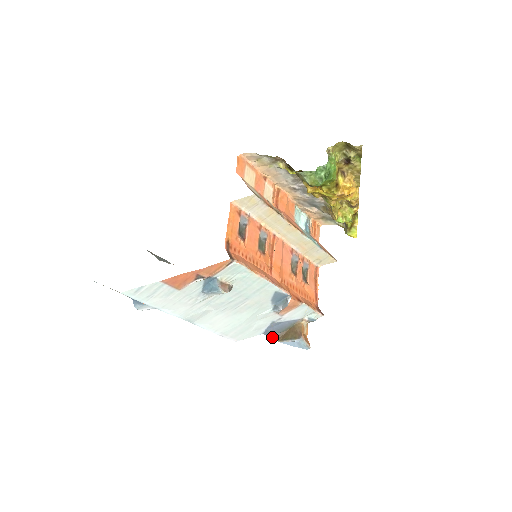
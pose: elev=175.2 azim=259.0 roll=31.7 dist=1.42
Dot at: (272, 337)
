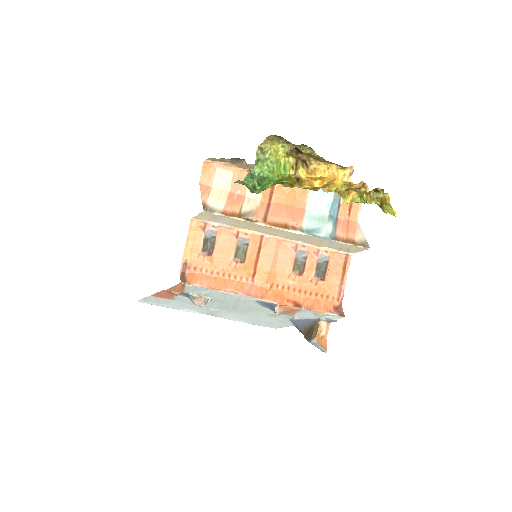
Dot at: (300, 331)
